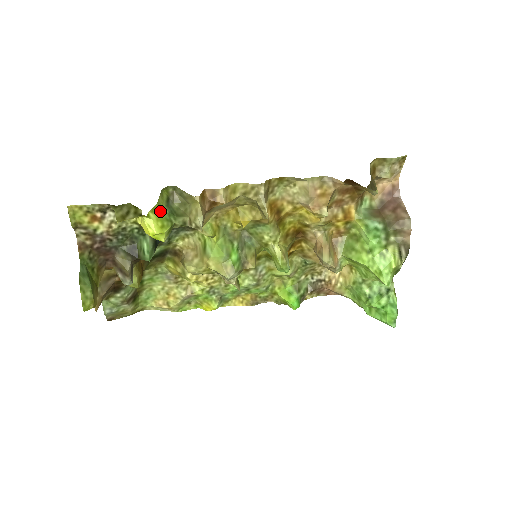
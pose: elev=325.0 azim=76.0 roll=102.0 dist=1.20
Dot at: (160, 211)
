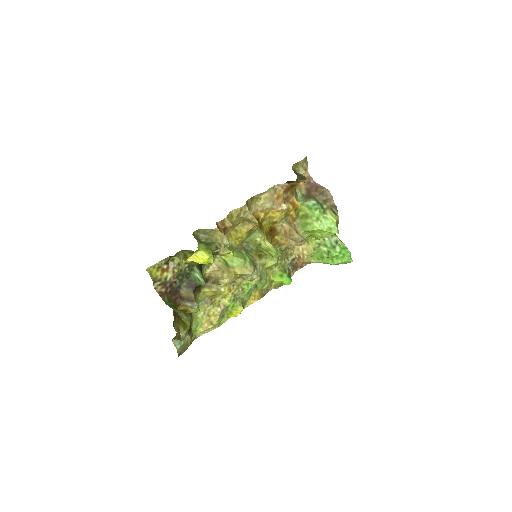
Dot at: (201, 246)
